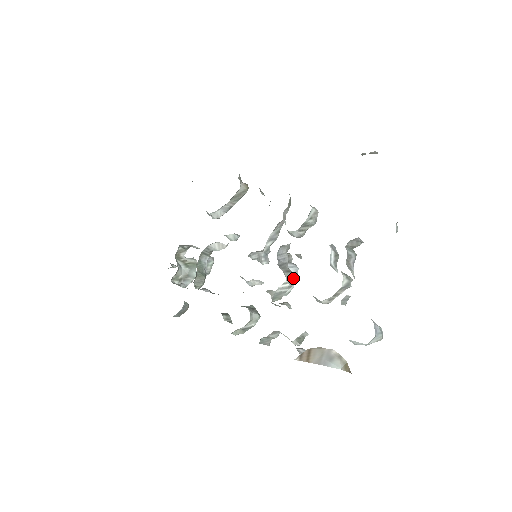
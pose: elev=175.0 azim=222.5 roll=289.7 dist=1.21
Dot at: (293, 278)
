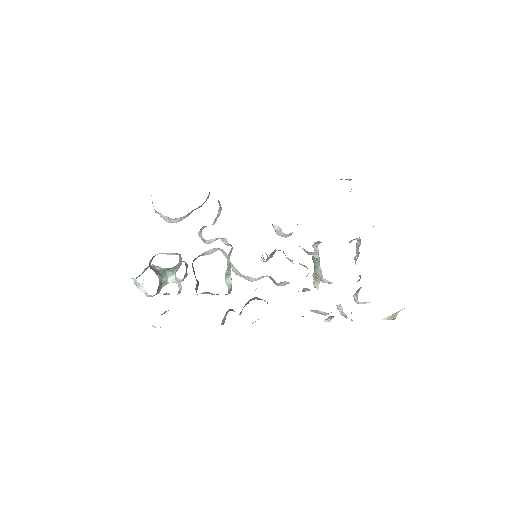
Dot at: occluded
